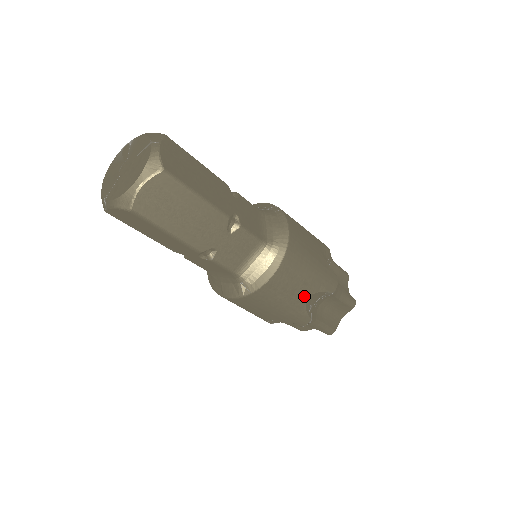
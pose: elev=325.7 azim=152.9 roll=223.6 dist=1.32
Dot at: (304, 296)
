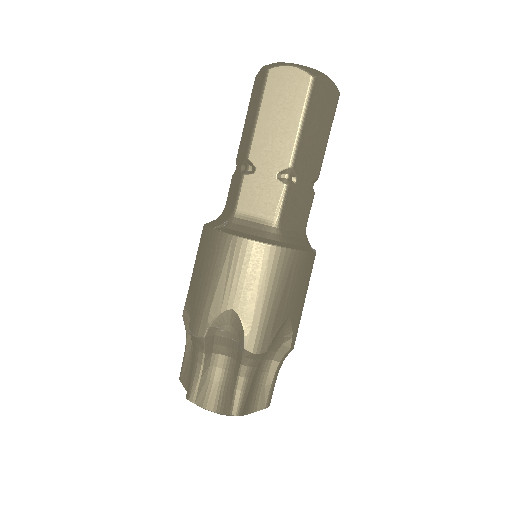
Dot at: (233, 303)
